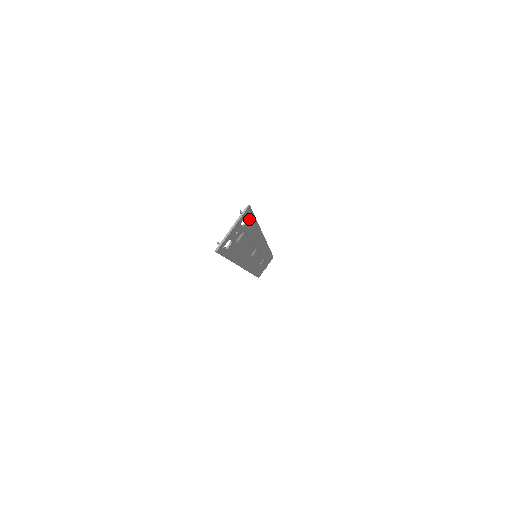
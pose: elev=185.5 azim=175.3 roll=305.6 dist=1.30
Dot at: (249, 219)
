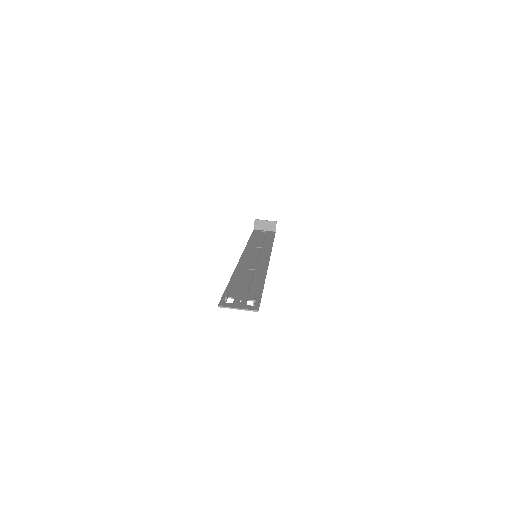
Dot at: (256, 300)
